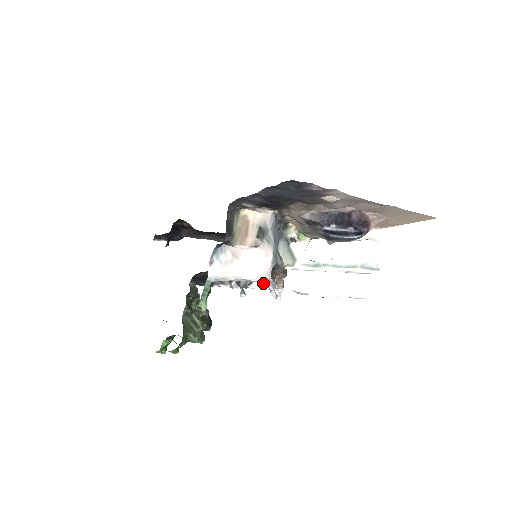
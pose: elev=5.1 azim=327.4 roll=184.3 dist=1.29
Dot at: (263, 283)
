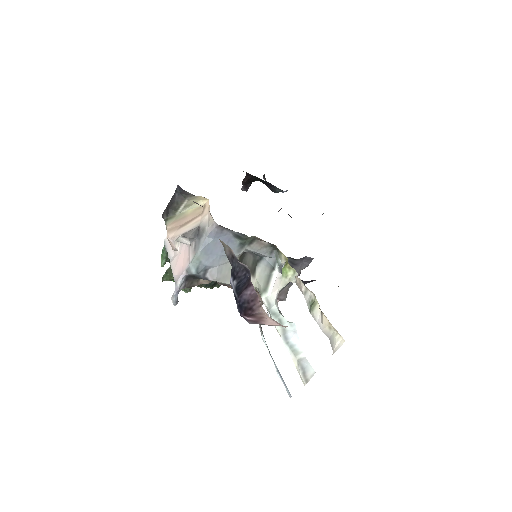
Dot at: occluded
